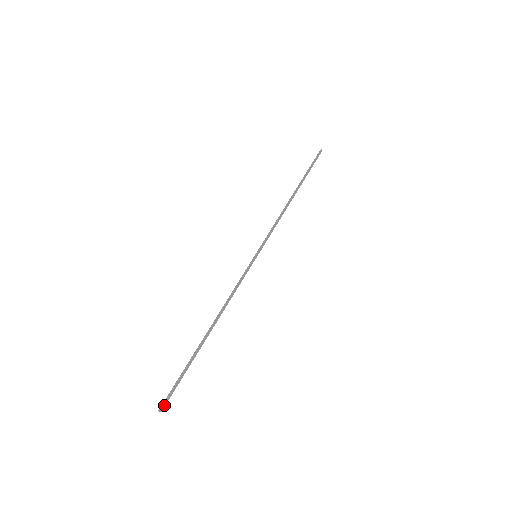
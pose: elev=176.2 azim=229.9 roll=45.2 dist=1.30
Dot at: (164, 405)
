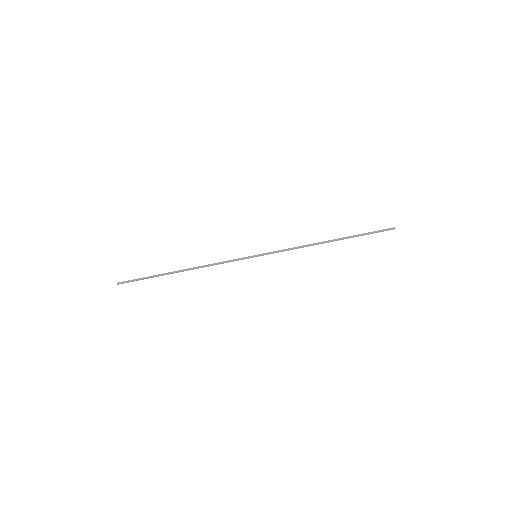
Dot at: (122, 283)
